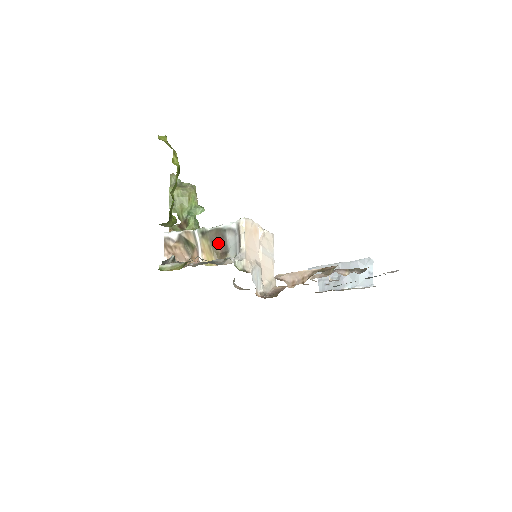
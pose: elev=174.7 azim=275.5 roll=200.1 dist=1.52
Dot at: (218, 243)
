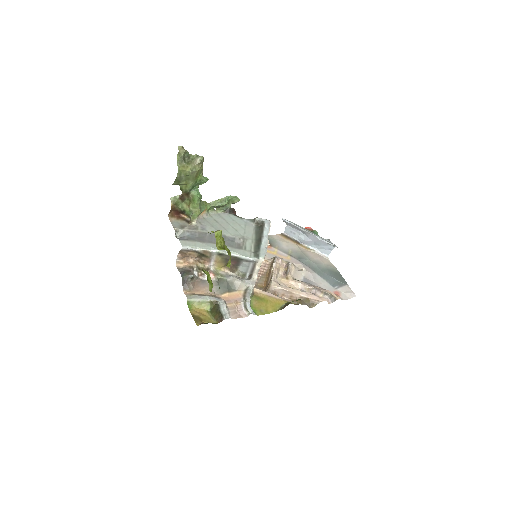
Dot at: (232, 262)
